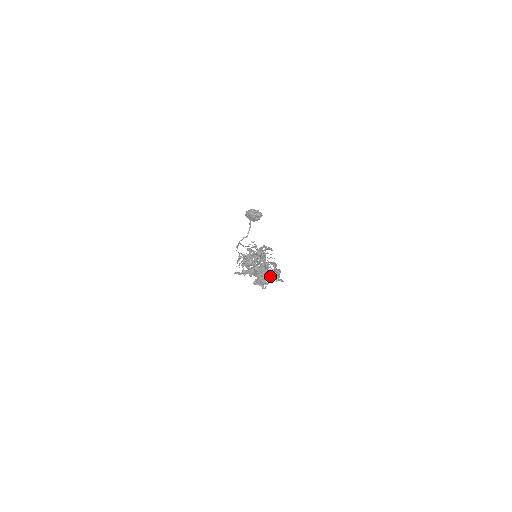
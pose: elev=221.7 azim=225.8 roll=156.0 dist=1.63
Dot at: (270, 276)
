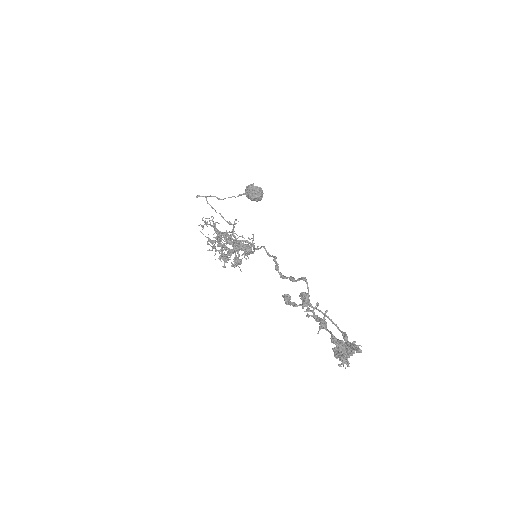
Dot at: (346, 352)
